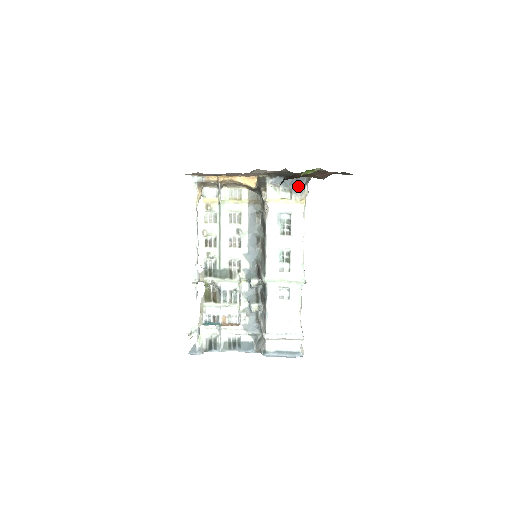
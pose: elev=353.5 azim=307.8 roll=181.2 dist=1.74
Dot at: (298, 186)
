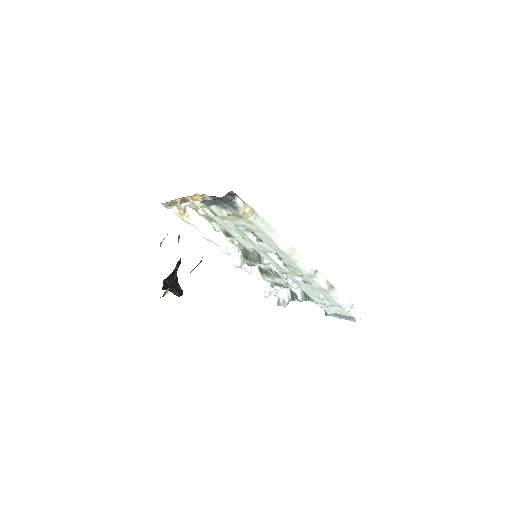
Dot at: (228, 204)
